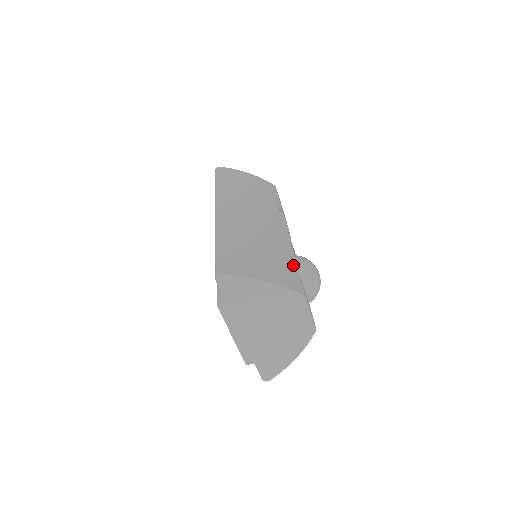
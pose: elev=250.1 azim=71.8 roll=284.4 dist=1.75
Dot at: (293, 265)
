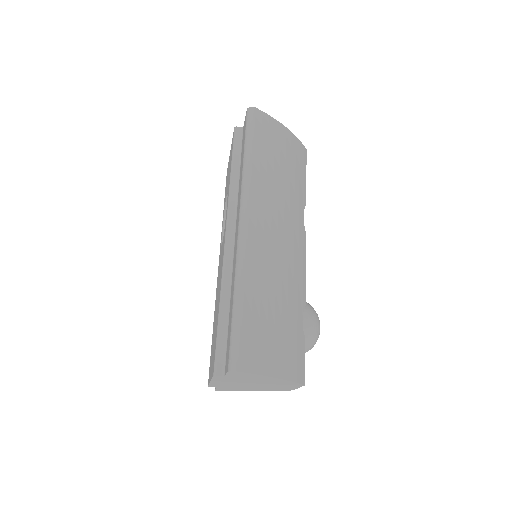
Dot at: (303, 330)
